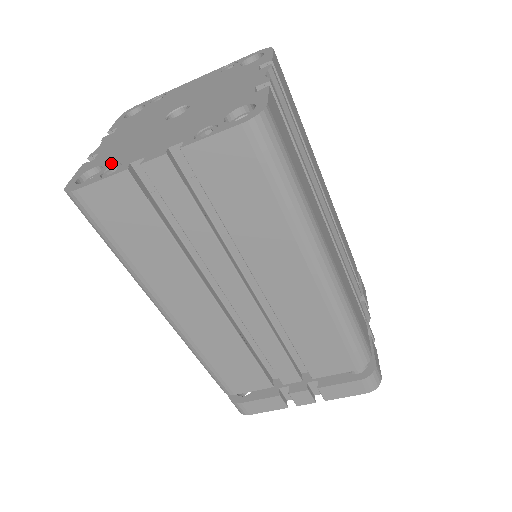
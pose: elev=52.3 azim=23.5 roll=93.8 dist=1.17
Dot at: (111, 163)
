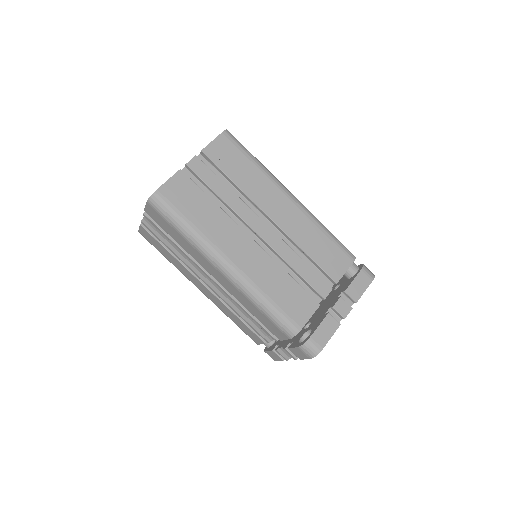
Dot at: occluded
